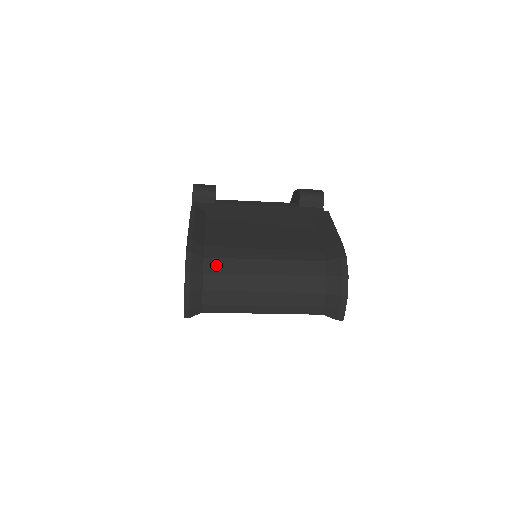
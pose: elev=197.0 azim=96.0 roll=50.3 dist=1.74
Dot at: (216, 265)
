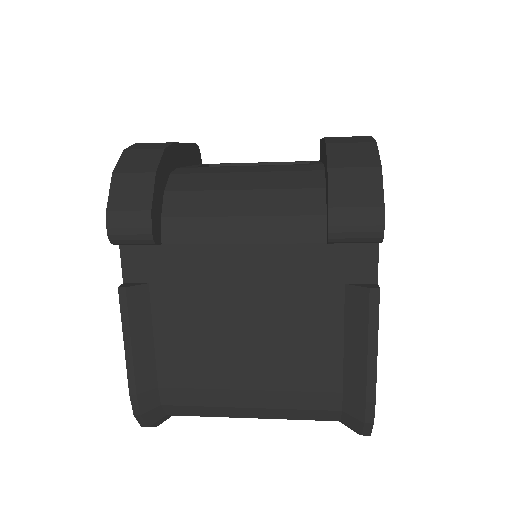
Dot at: (181, 411)
